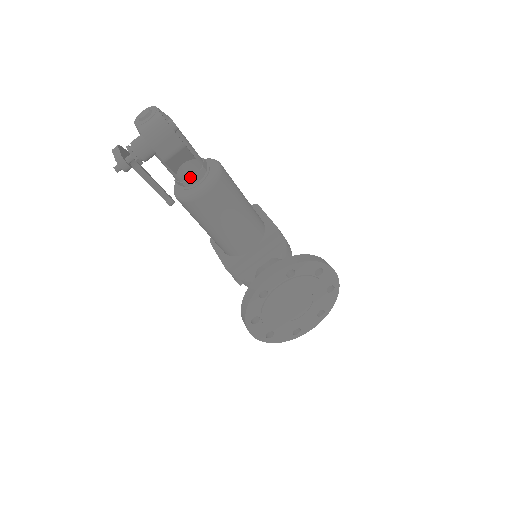
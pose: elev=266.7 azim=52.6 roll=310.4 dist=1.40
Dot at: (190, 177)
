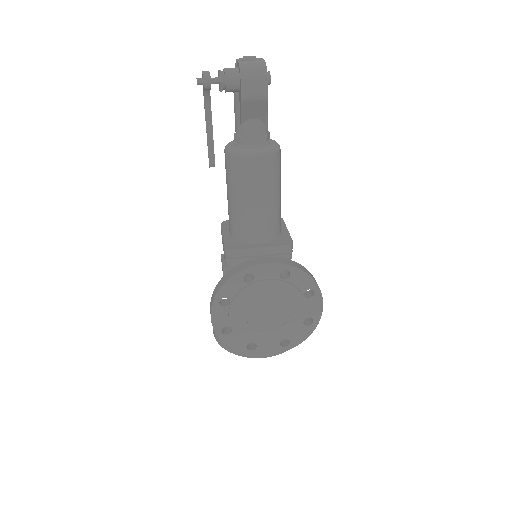
Dot at: (250, 135)
